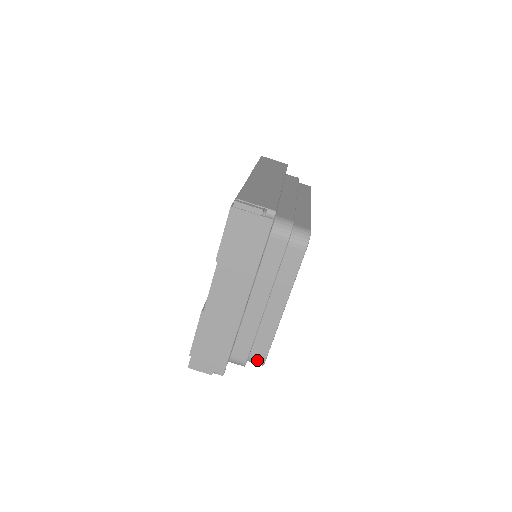
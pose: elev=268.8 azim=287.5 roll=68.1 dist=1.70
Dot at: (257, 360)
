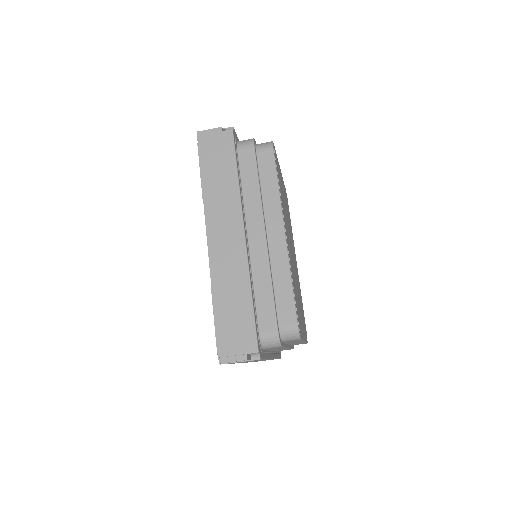
Dot at: occluded
